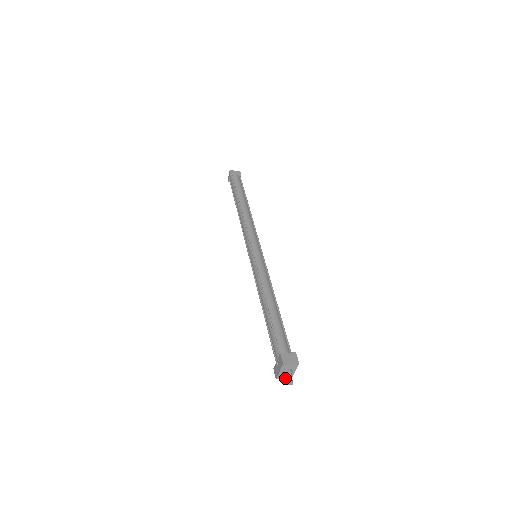
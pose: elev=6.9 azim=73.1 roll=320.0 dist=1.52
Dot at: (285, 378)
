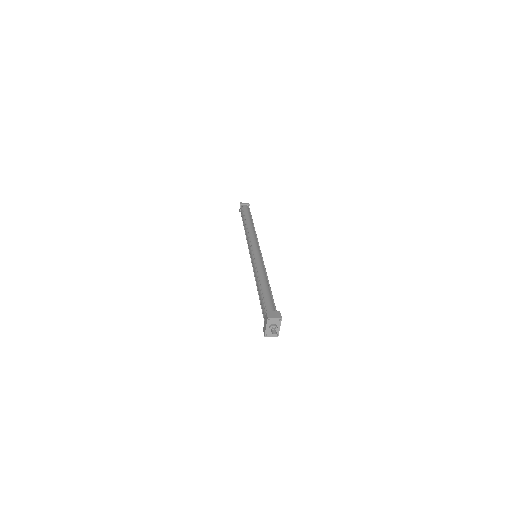
Dot at: (272, 336)
